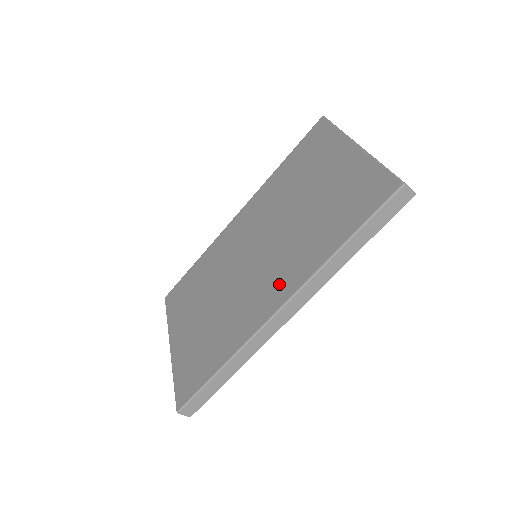
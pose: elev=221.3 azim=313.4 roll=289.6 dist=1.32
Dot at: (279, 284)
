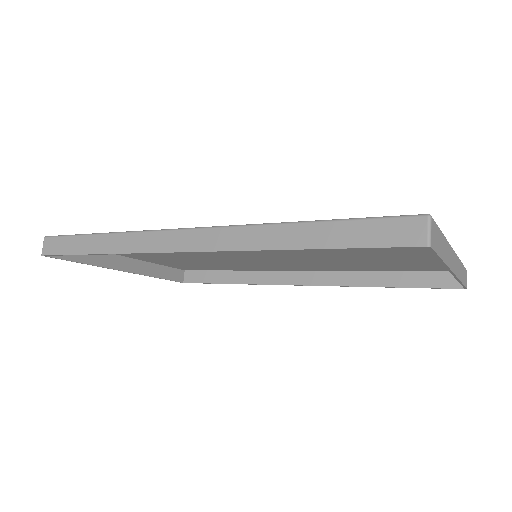
Dot at: occluded
